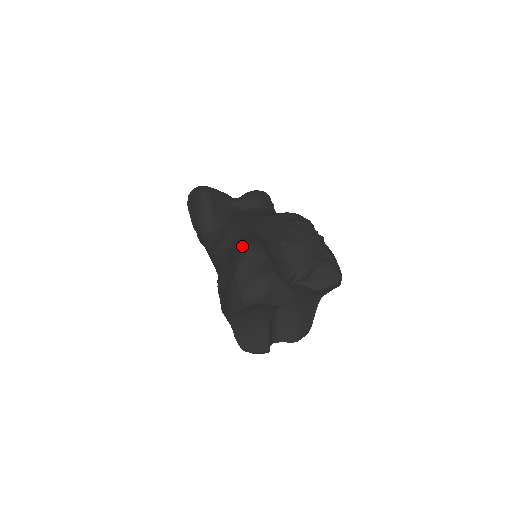
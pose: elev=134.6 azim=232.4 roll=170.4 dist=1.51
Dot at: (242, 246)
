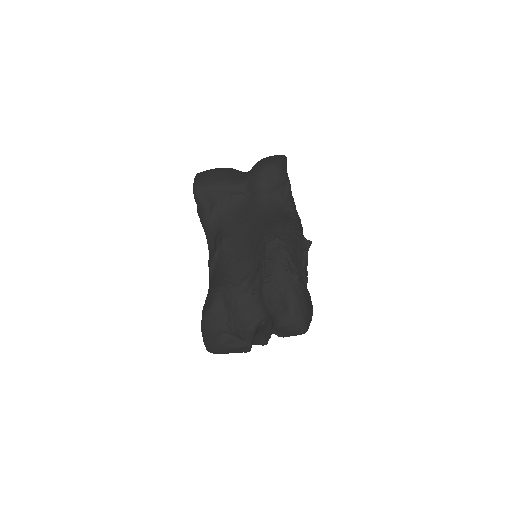
Dot at: (209, 297)
